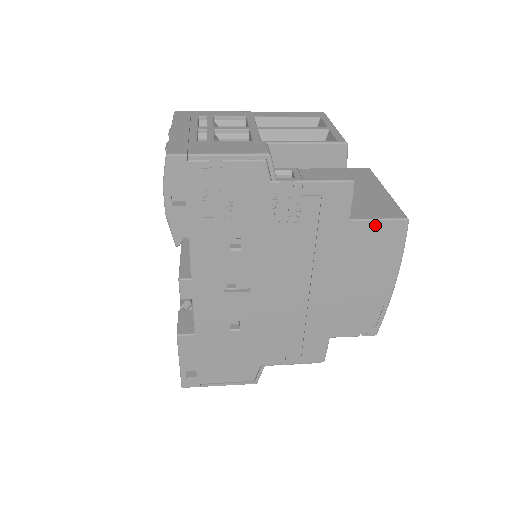
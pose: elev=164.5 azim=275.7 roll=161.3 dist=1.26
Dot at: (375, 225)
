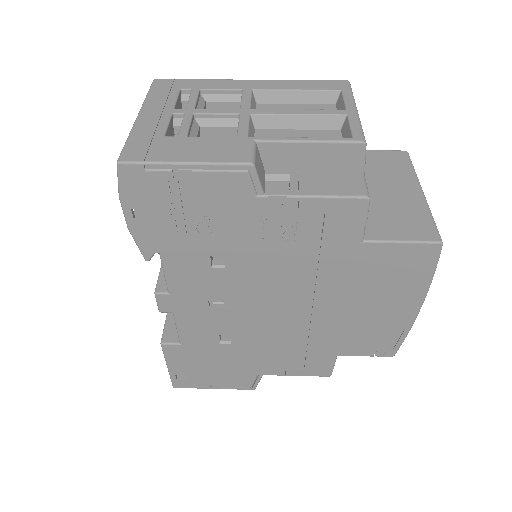
Dot at: (396, 248)
